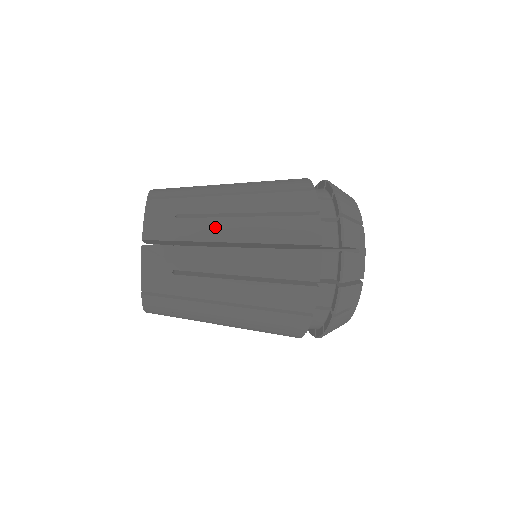
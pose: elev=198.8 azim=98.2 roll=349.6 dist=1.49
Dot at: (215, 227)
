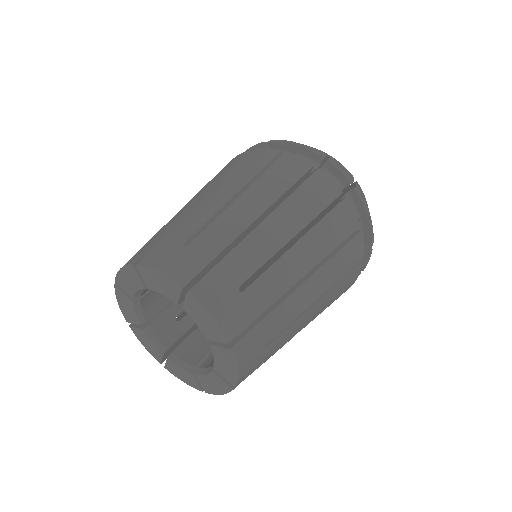
Dot at: occluded
